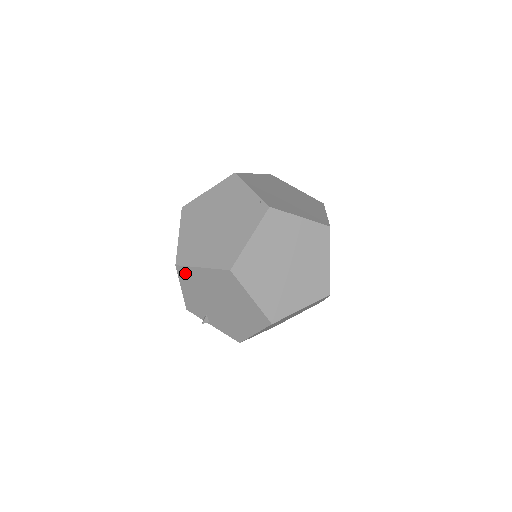
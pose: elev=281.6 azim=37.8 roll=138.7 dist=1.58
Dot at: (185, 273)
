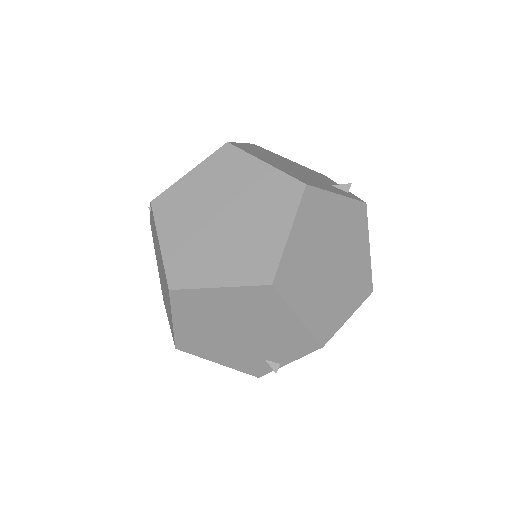
Dot at: (187, 345)
